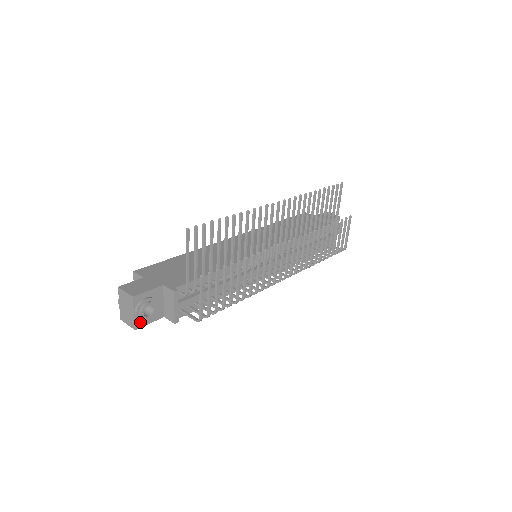
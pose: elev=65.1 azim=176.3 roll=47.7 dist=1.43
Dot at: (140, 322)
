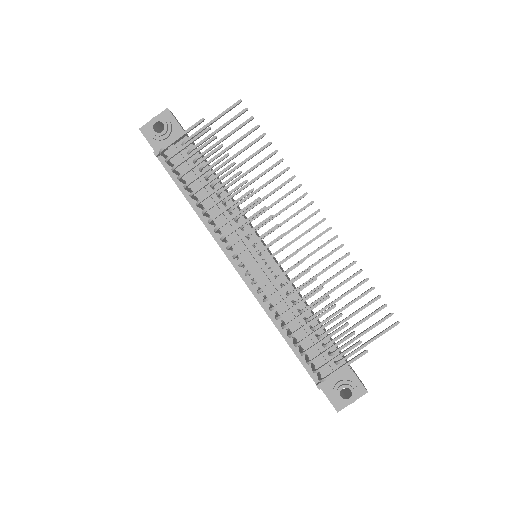
Dot at: (147, 131)
